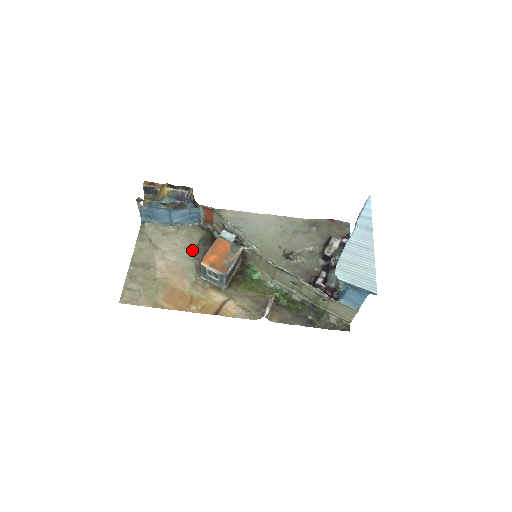
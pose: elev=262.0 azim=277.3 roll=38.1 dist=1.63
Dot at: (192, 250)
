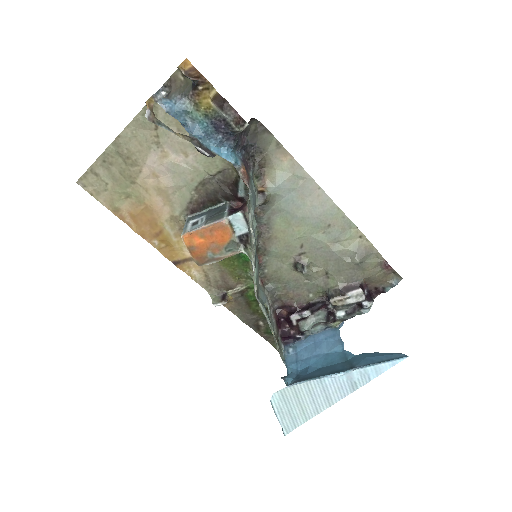
Dot at: (200, 178)
